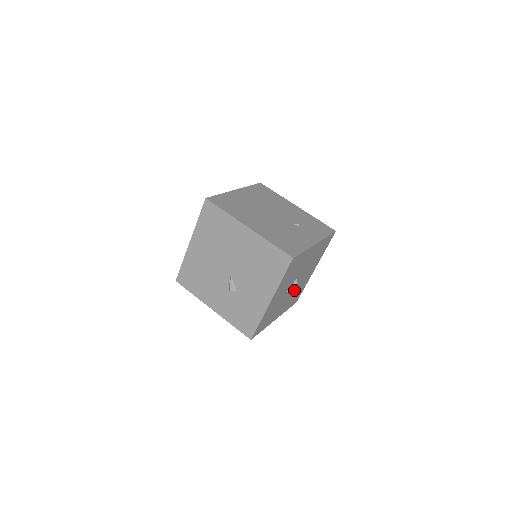
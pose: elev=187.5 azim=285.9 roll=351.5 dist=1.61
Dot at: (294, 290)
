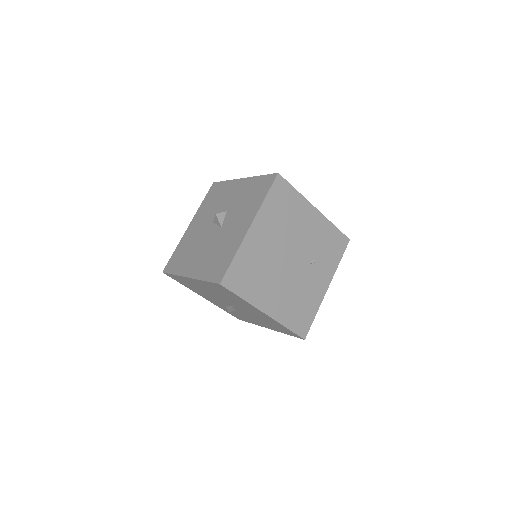
Dot at: occluded
